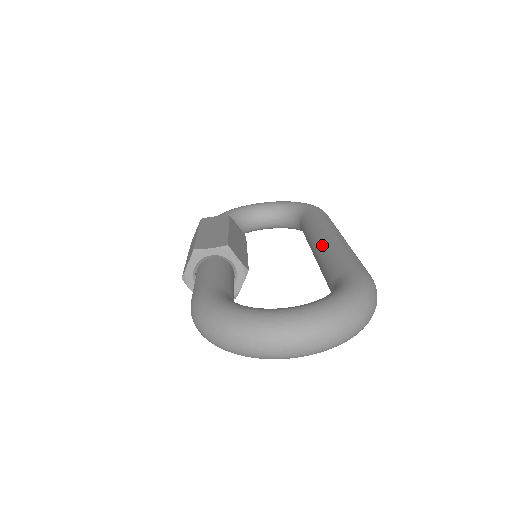
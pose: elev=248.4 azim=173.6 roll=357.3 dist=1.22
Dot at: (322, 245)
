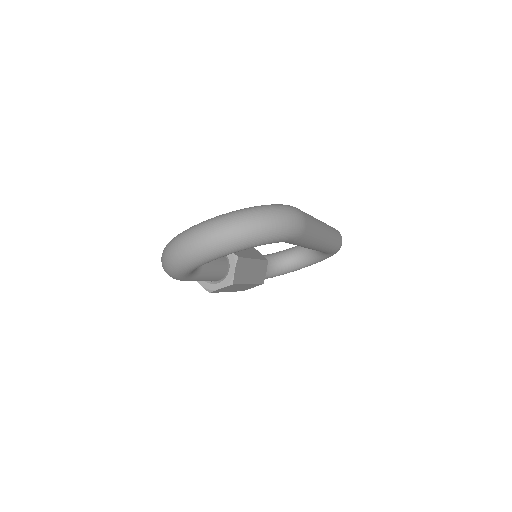
Dot at: occluded
